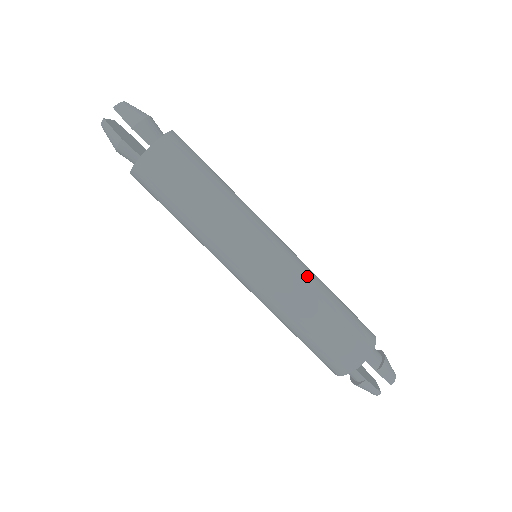
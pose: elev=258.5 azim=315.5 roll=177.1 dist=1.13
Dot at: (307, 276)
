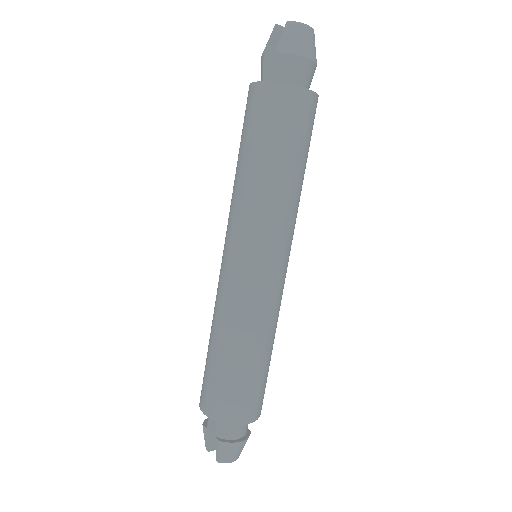
Dot at: (251, 316)
